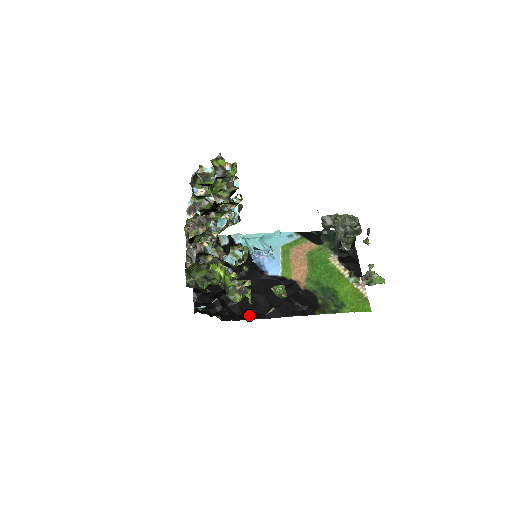
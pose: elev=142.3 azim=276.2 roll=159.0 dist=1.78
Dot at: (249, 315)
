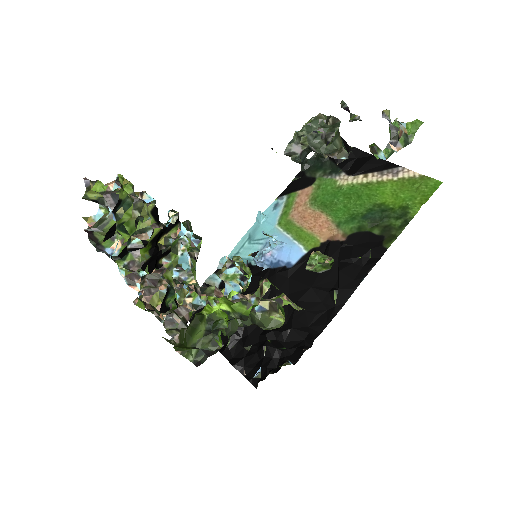
Dot at: (317, 326)
